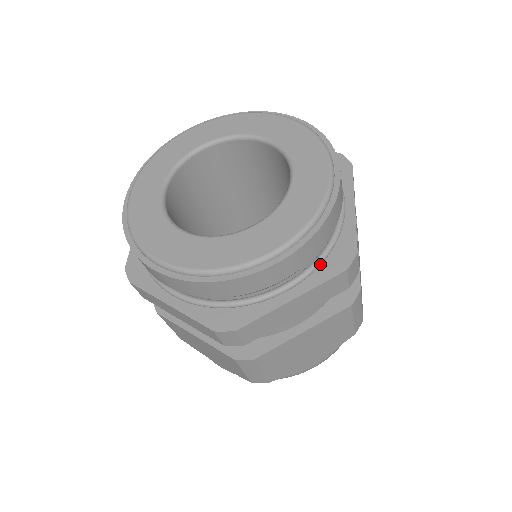
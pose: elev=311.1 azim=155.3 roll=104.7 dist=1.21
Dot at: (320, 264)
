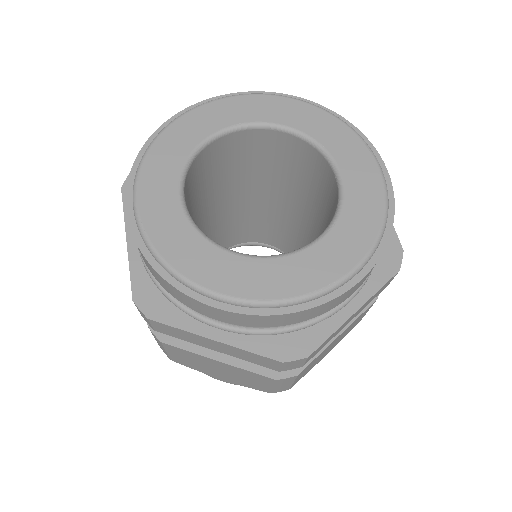
Dot at: (373, 268)
